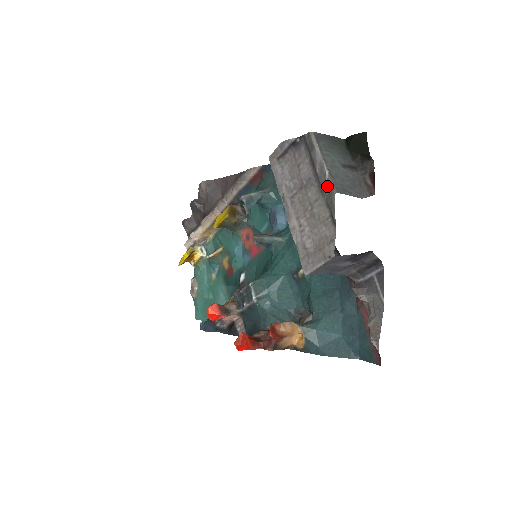
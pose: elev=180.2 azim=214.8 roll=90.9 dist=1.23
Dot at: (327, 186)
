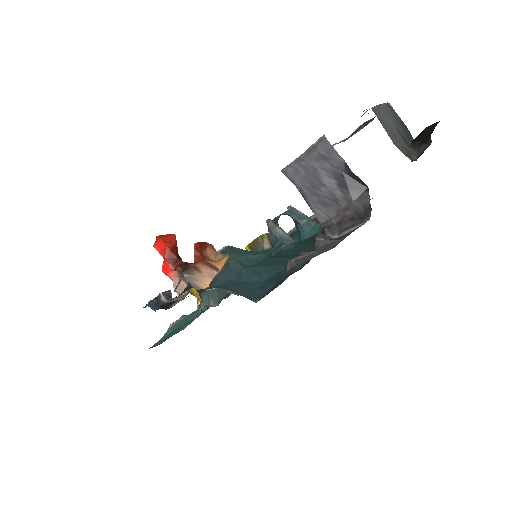
Dot at: (367, 110)
